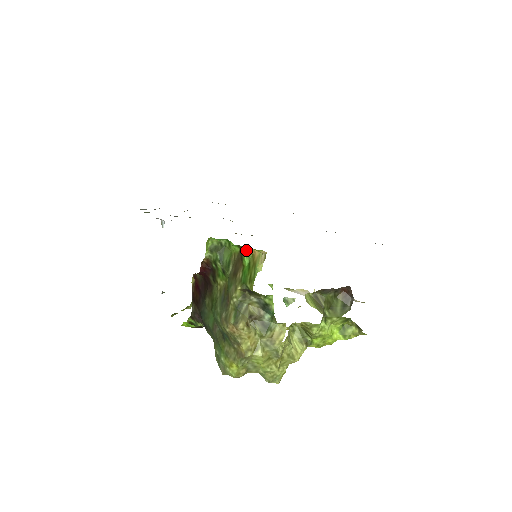
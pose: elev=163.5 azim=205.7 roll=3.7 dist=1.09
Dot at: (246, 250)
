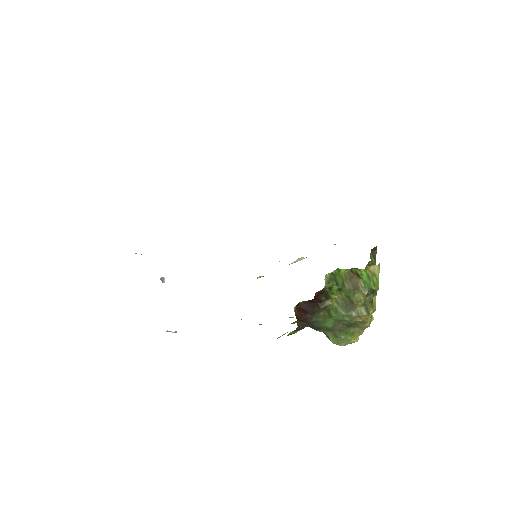
Dot at: (365, 269)
